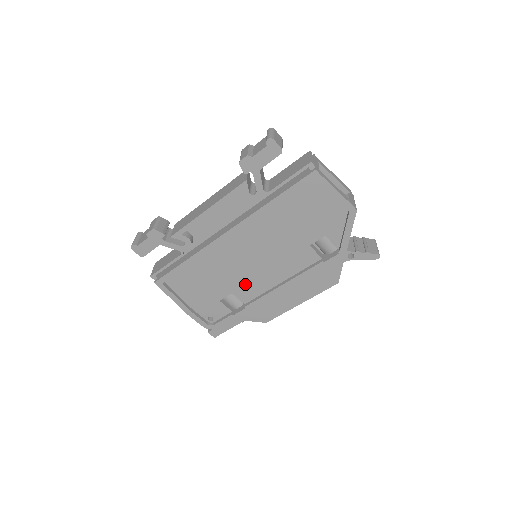
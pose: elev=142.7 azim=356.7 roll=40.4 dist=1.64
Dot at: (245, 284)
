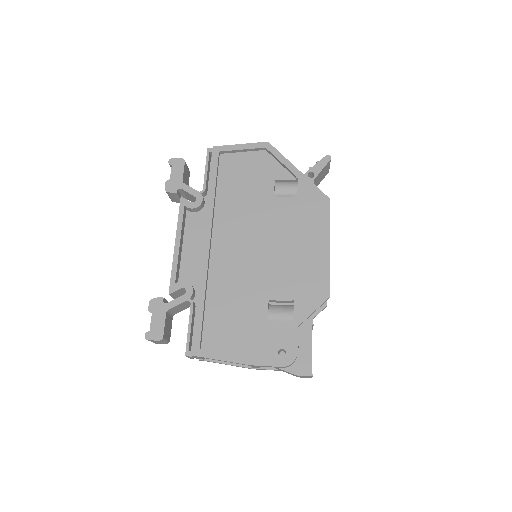
Dot at: (269, 279)
